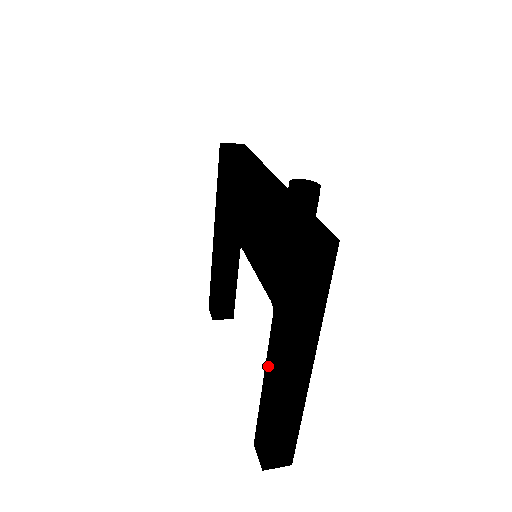
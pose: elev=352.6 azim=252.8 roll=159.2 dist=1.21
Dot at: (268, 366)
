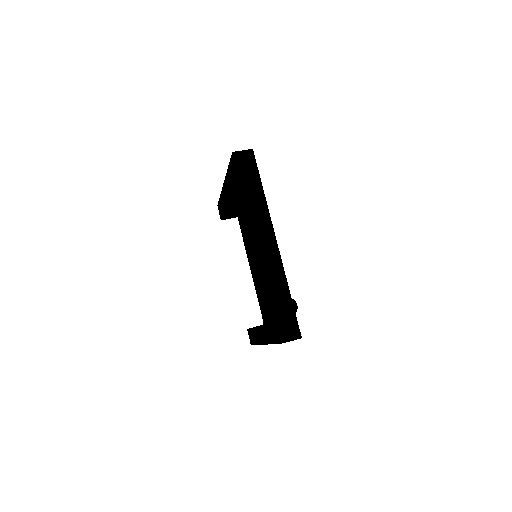
Dot at: (258, 330)
